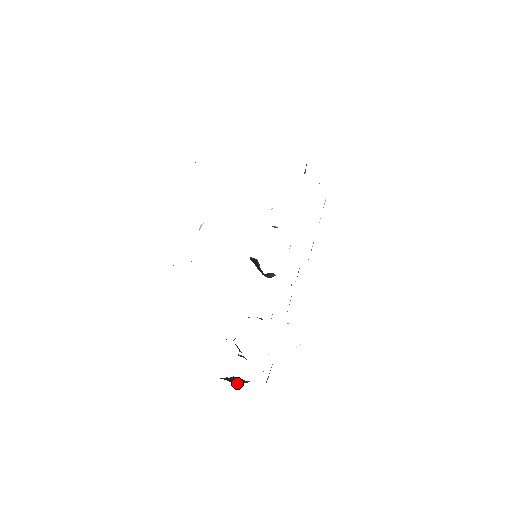
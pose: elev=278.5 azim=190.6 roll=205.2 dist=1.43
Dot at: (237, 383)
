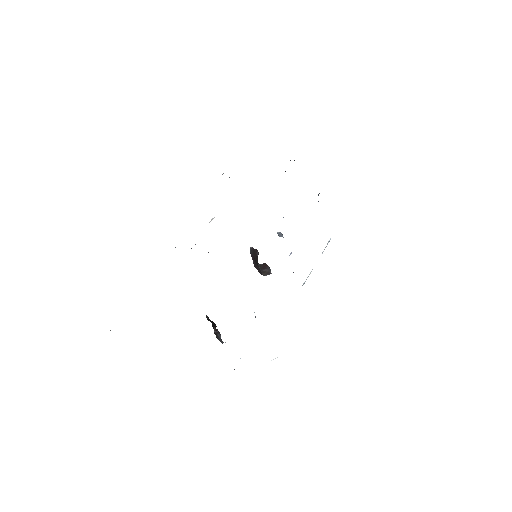
Dot at: occluded
